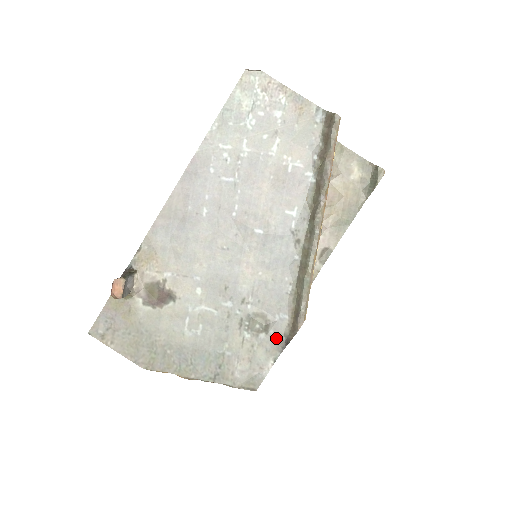
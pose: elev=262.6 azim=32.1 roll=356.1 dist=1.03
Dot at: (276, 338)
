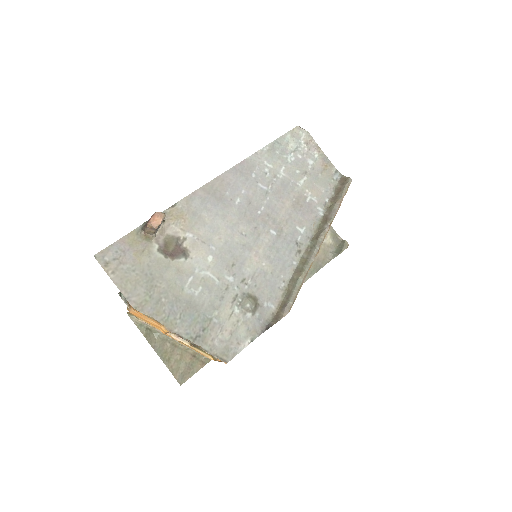
Dot at: (259, 321)
